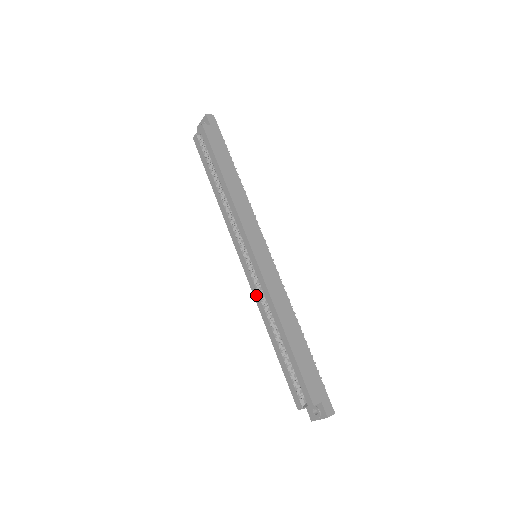
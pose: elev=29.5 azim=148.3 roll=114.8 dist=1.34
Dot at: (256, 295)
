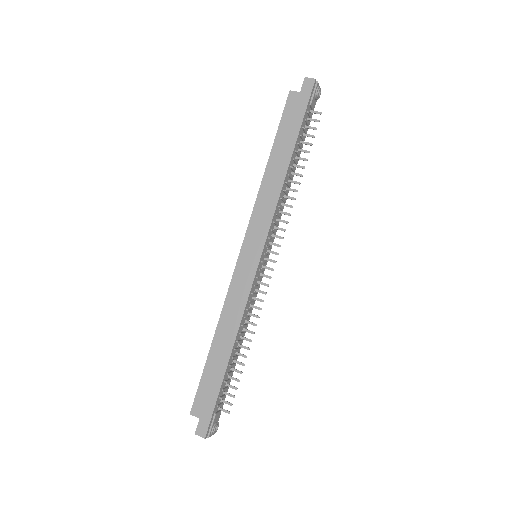
Dot at: occluded
